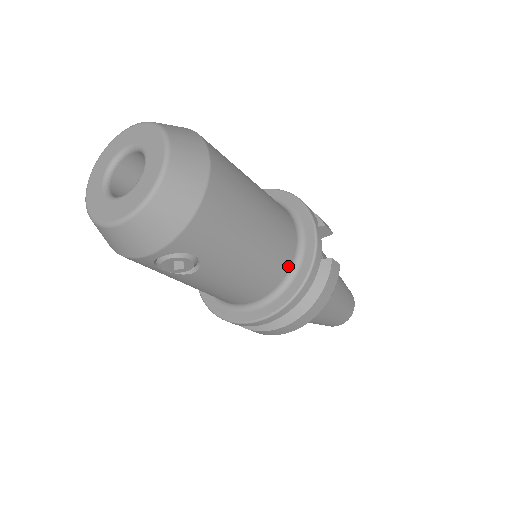
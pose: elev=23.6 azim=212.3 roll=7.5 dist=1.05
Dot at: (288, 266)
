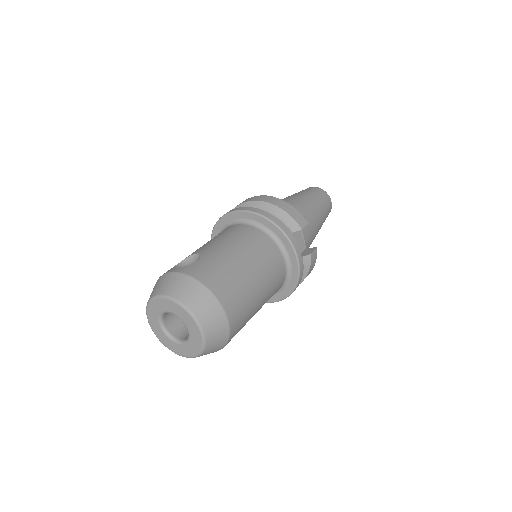
Dot at: (282, 282)
